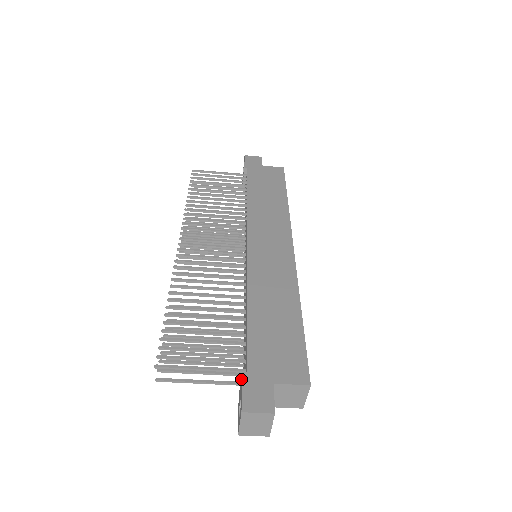
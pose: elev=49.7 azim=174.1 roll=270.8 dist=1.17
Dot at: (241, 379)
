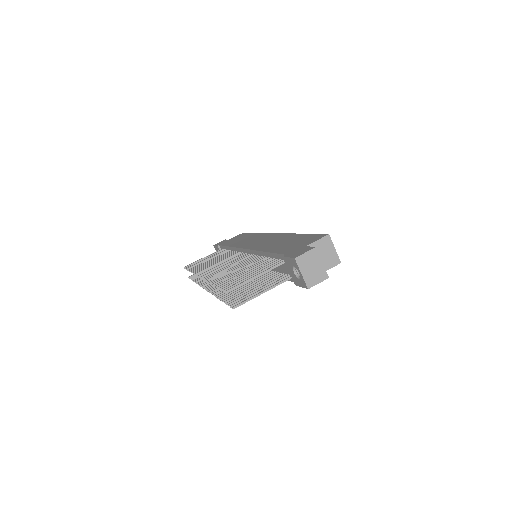
Dot at: (284, 260)
